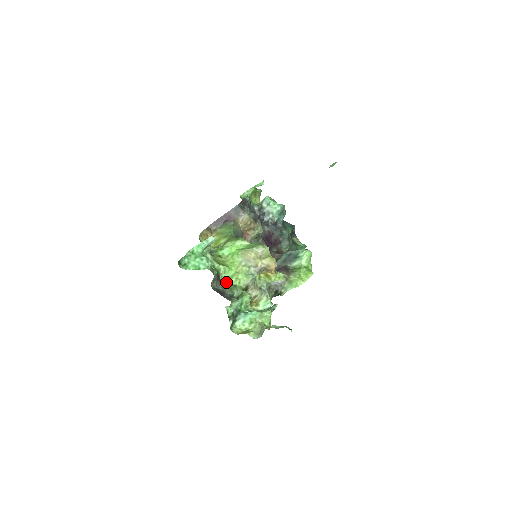
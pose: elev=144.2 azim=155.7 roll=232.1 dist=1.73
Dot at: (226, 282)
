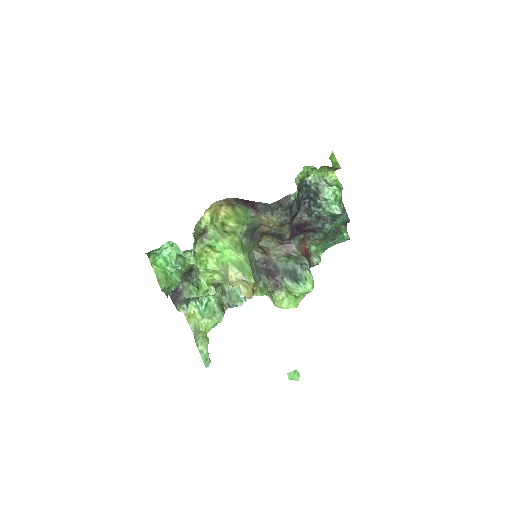
Dot at: (199, 273)
